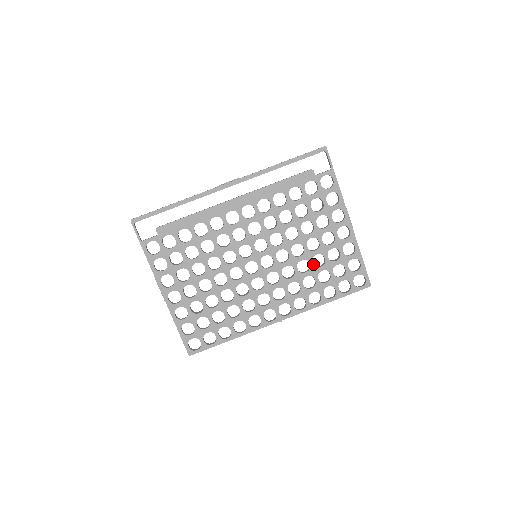
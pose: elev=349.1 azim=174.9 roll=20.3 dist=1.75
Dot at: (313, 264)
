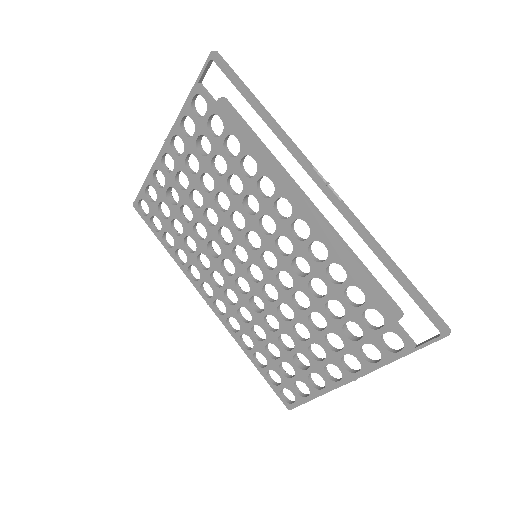
Dot at: (280, 335)
